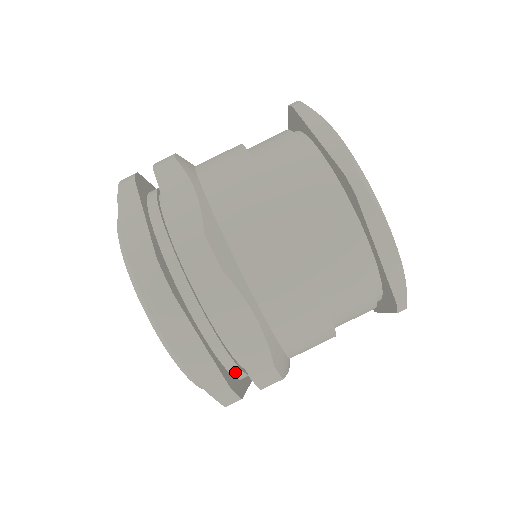
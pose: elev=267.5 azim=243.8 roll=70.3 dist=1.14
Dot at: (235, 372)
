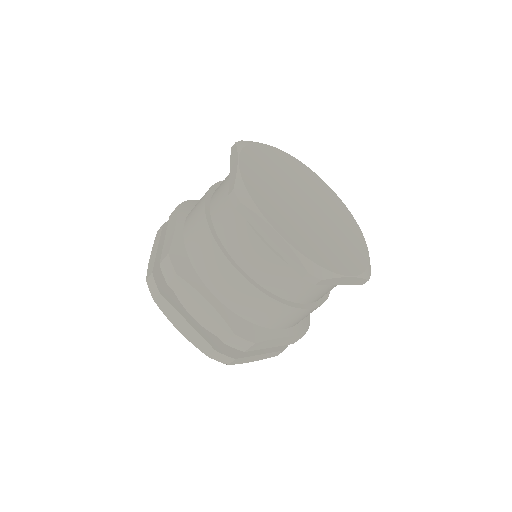
Dot at: occluded
